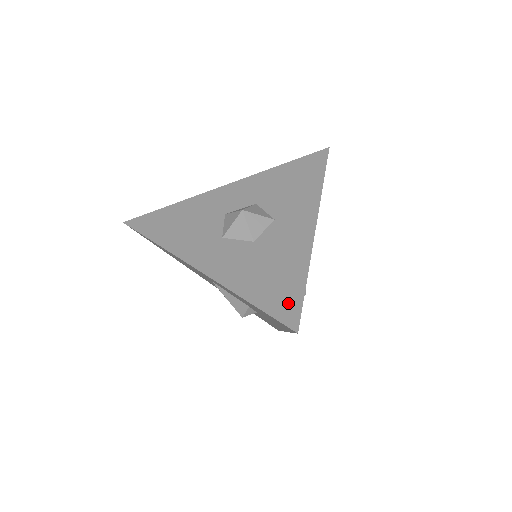
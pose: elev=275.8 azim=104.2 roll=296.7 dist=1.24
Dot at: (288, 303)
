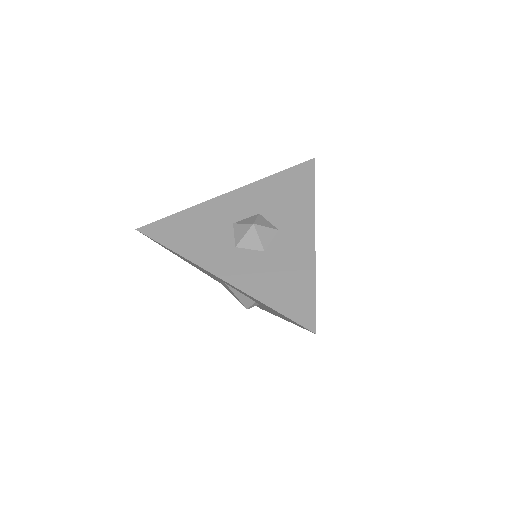
Dot at: (304, 308)
